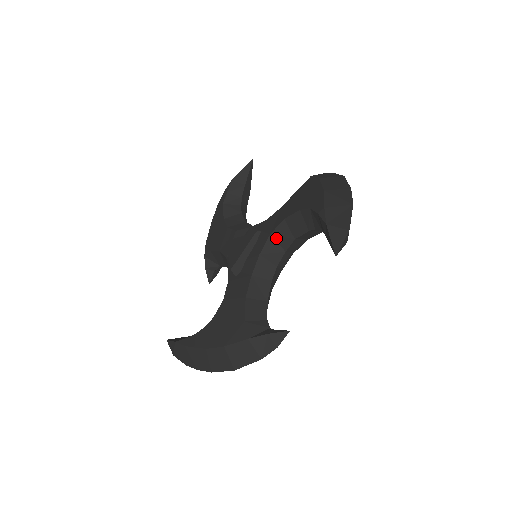
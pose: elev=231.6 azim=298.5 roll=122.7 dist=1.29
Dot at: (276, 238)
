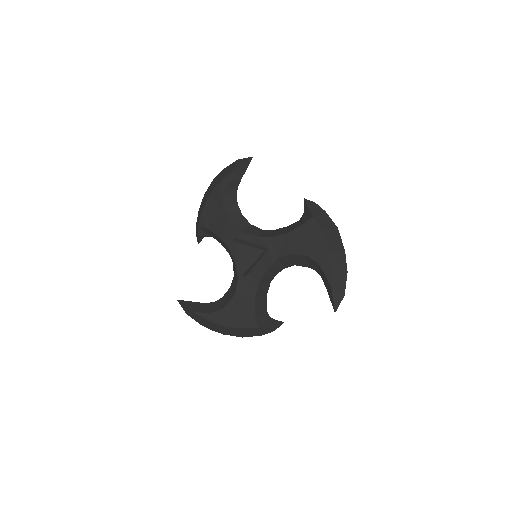
Dot at: (281, 261)
